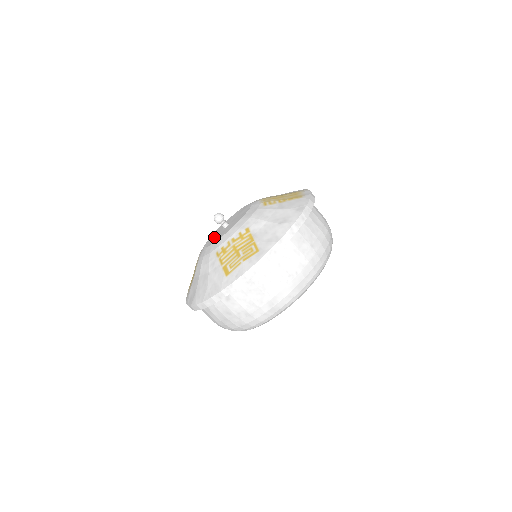
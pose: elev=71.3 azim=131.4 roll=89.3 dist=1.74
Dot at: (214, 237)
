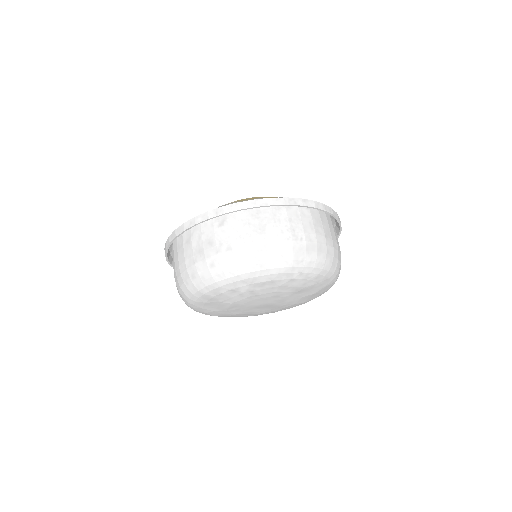
Dot at: occluded
